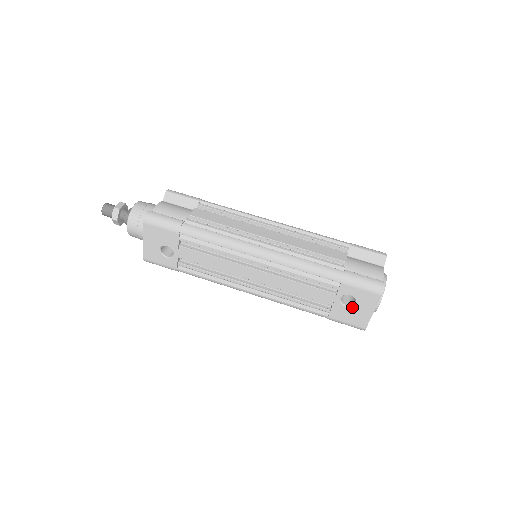
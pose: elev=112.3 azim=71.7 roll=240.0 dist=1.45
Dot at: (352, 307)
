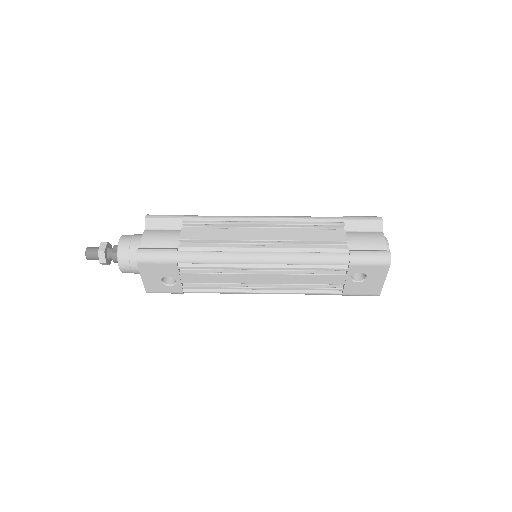
Dot at: (364, 281)
